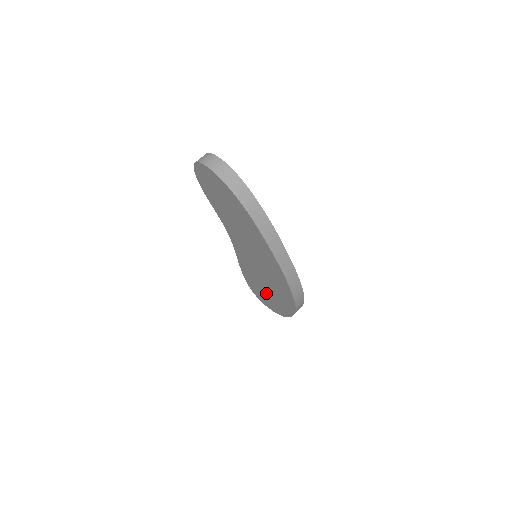
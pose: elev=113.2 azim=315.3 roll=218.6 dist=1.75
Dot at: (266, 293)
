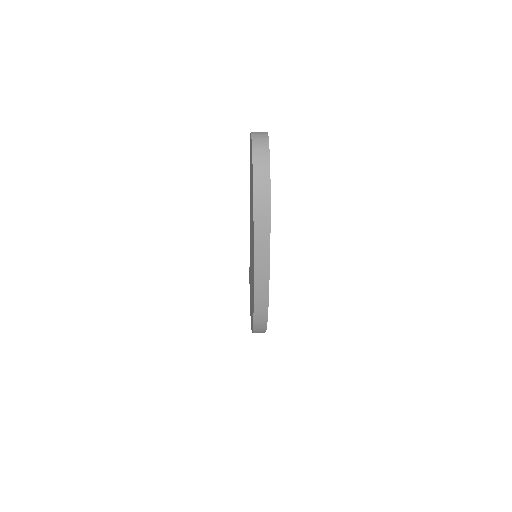
Dot at: occluded
